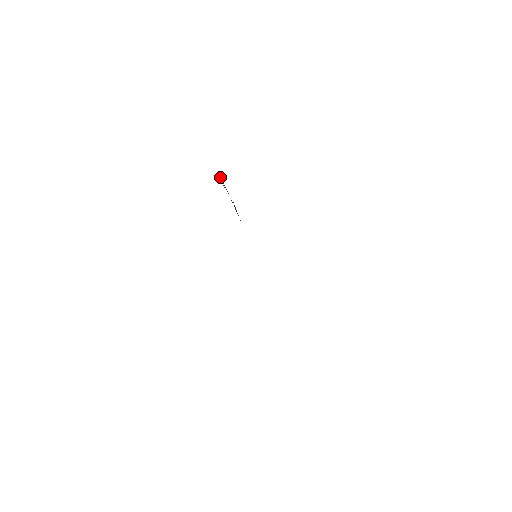
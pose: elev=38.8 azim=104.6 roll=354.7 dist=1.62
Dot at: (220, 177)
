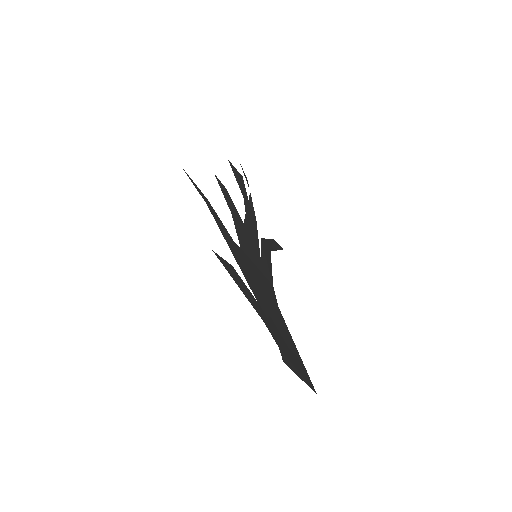
Dot at: (231, 167)
